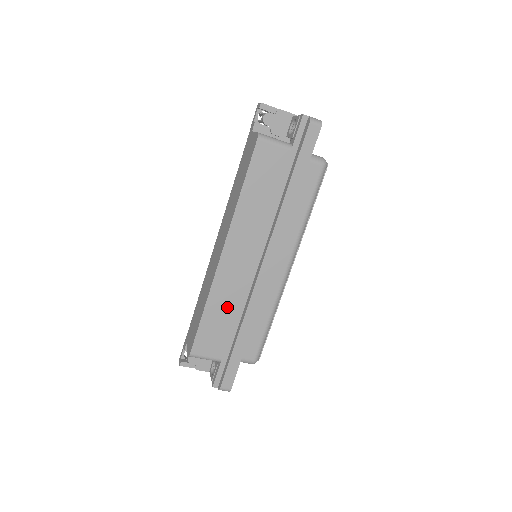
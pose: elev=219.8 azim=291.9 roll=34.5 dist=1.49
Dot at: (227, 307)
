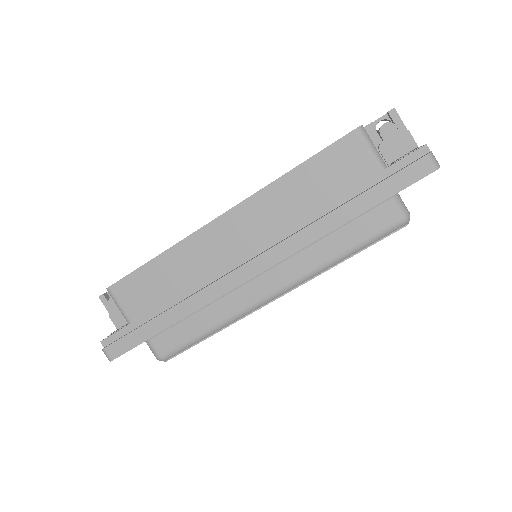
Dot at: (181, 275)
